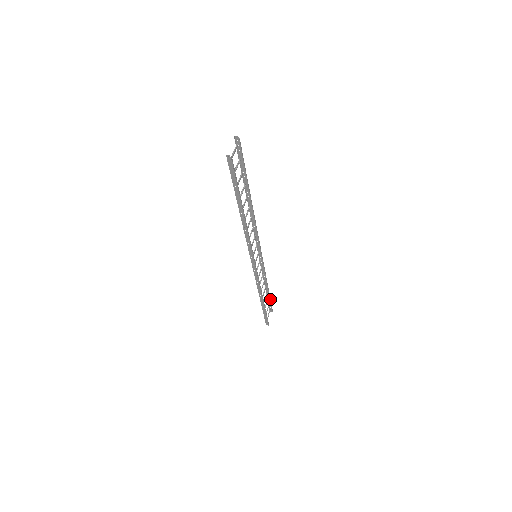
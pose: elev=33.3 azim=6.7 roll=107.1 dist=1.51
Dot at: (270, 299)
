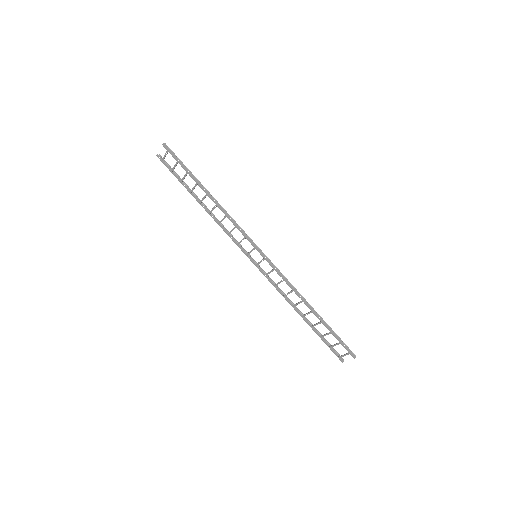
Dot at: (321, 336)
